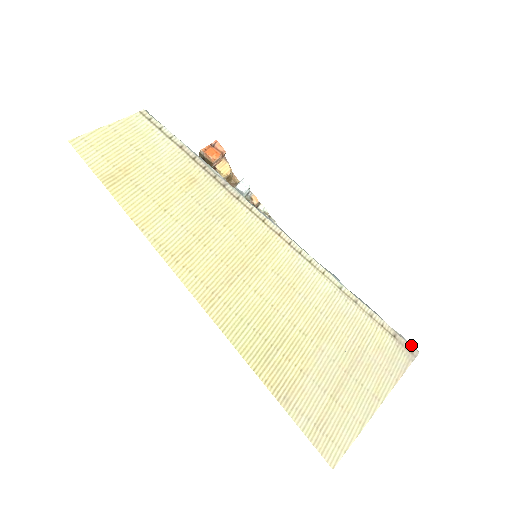
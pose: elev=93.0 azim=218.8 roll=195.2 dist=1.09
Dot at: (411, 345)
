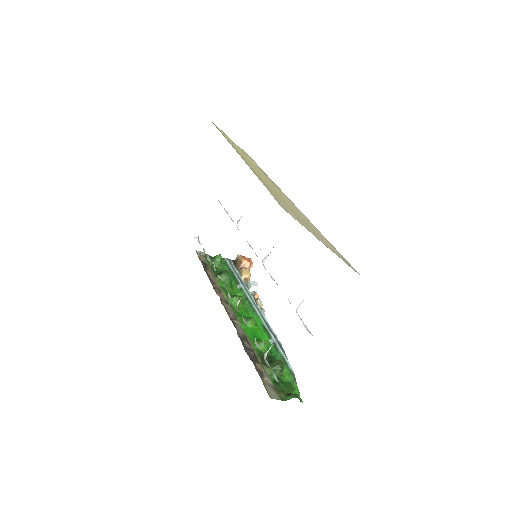
Dot at: occluded
